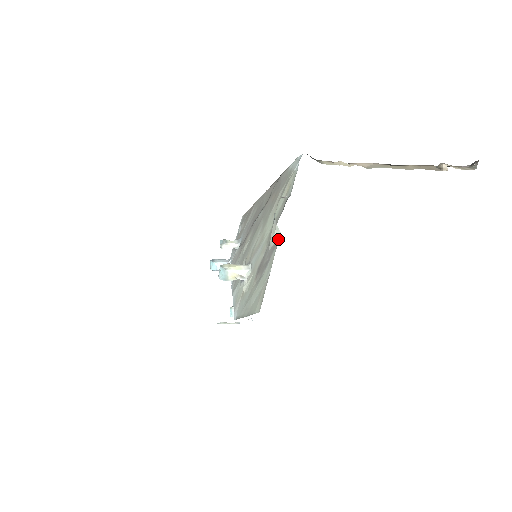
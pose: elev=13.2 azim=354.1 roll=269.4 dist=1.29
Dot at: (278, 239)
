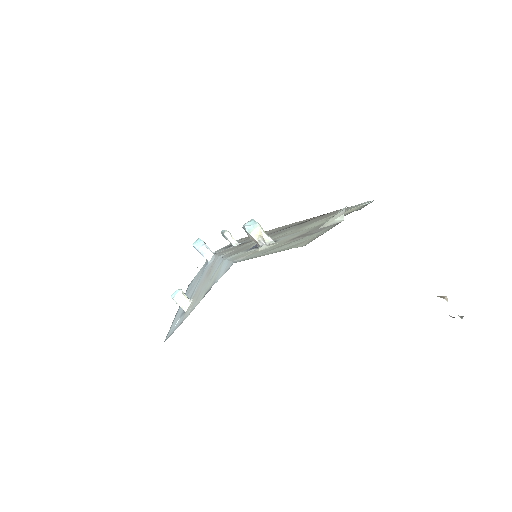
Dot at: (340, 222)
